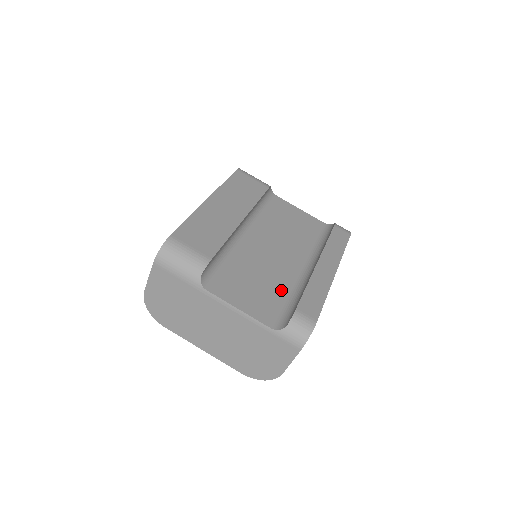
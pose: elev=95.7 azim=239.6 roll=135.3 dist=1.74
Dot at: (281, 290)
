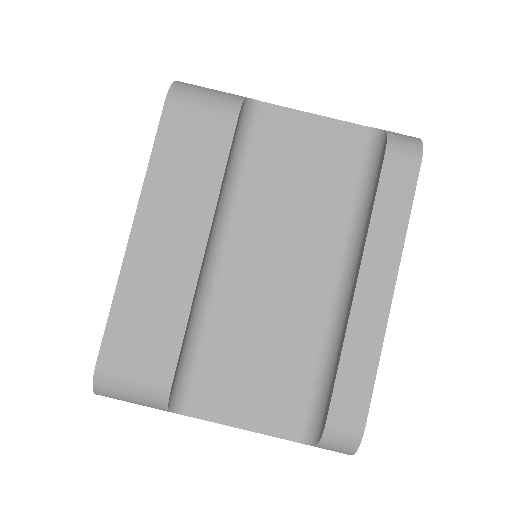
Dot at: (302, 355)
